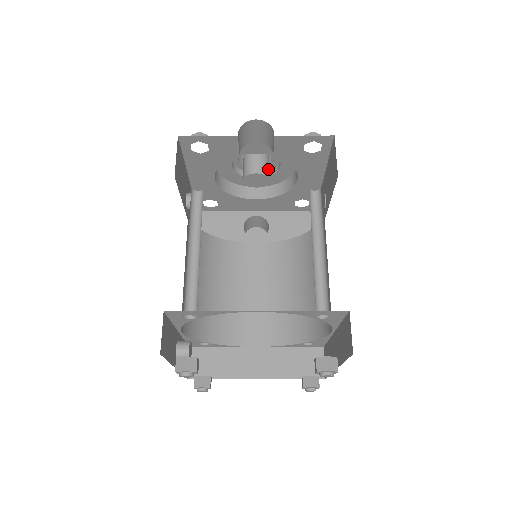
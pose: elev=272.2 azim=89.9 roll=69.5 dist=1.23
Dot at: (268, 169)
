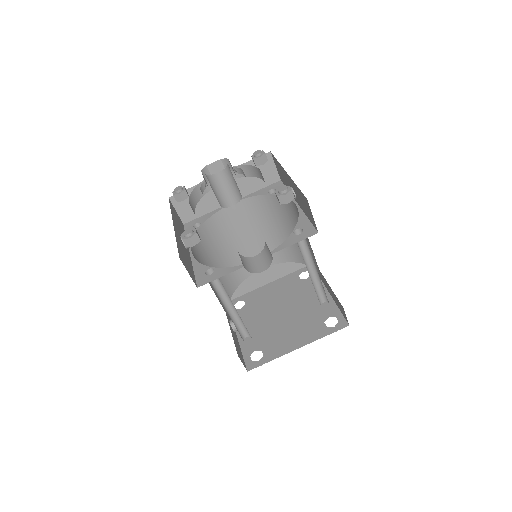
Dot at: (238, 189)
